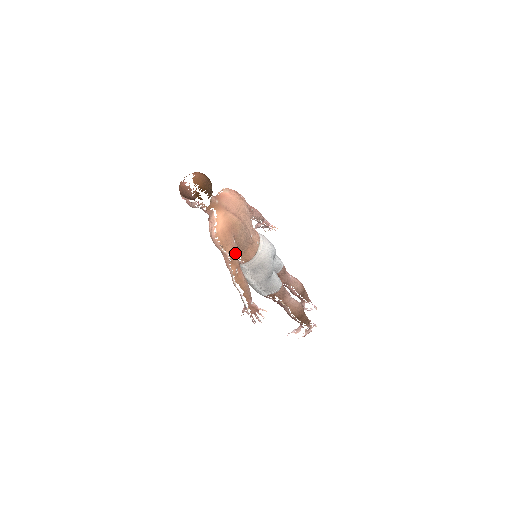
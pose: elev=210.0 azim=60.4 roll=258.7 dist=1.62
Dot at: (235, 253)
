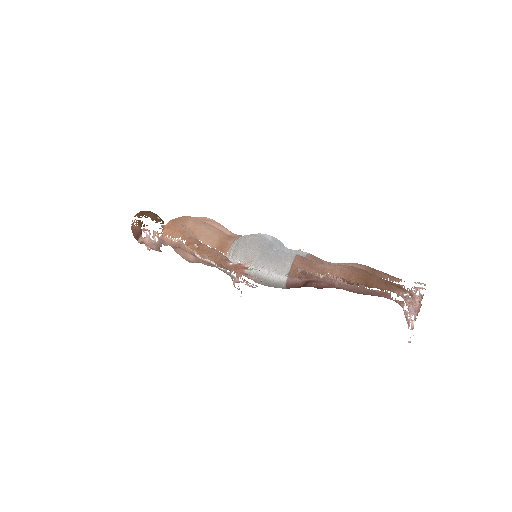
Dot at: (187, 234)
